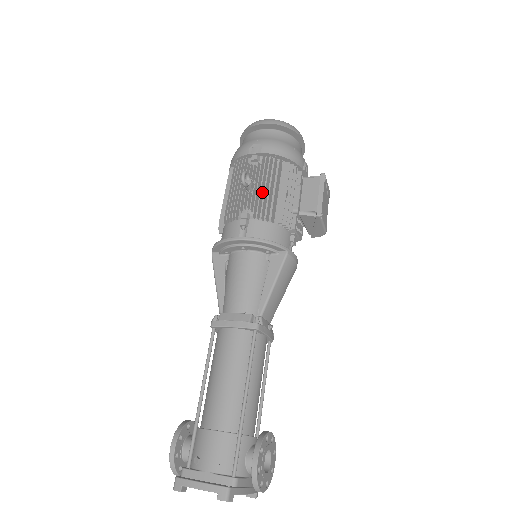
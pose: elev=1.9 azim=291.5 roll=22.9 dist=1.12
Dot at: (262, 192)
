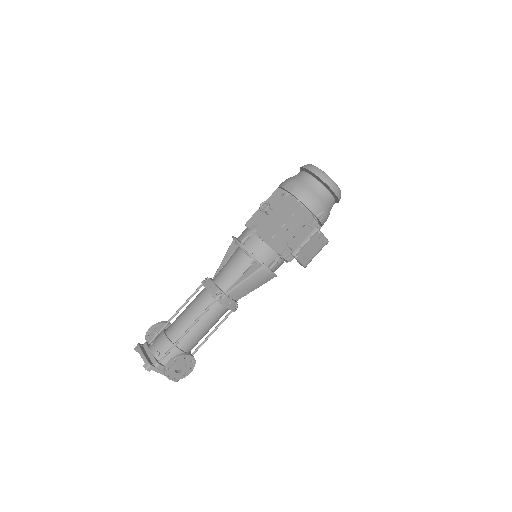
Dot at: (272, 220)
